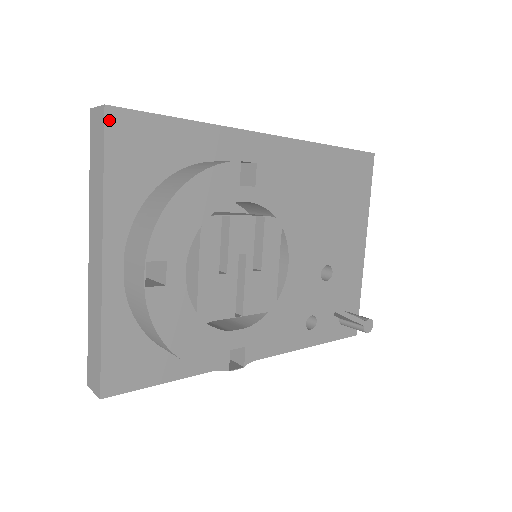
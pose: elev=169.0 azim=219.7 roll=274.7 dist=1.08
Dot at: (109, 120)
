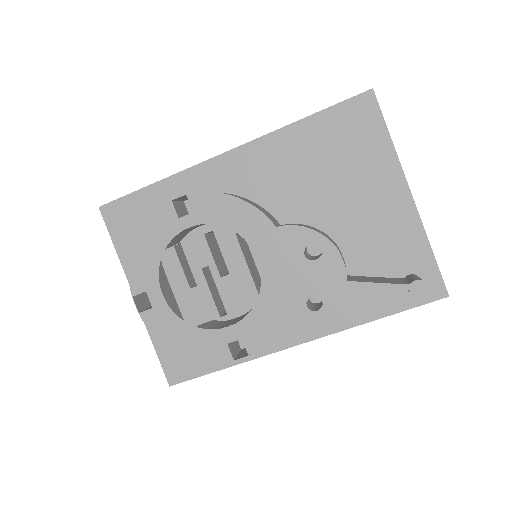
Dot at: (105, 214)
